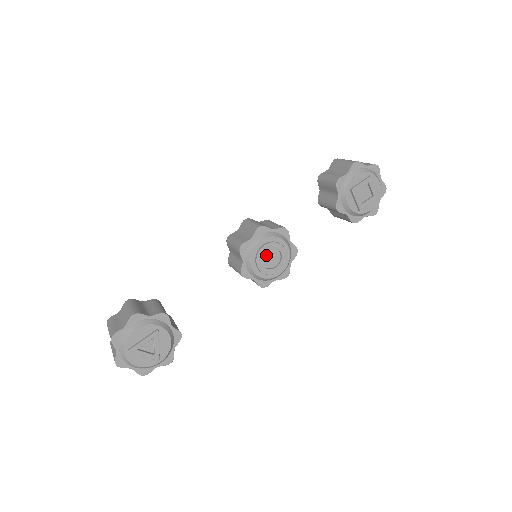
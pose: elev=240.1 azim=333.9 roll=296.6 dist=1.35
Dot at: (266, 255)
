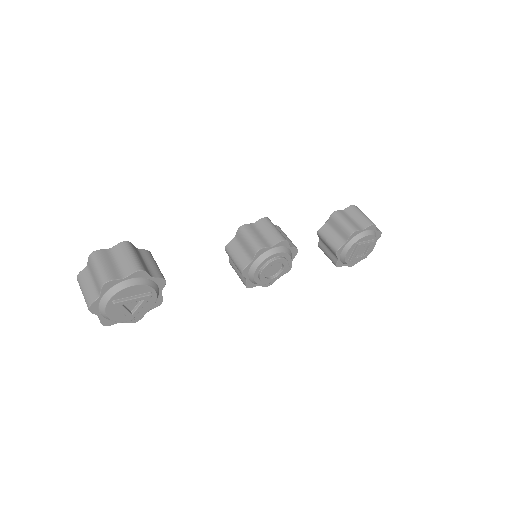
Dot at: (272, 265)
